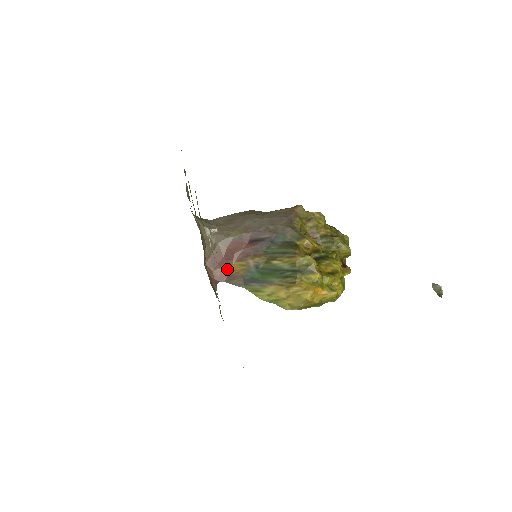
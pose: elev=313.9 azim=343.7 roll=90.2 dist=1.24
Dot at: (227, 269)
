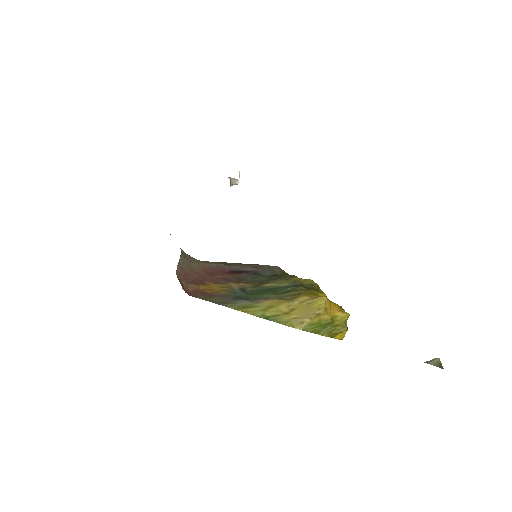
Dot at: (202, 288)
